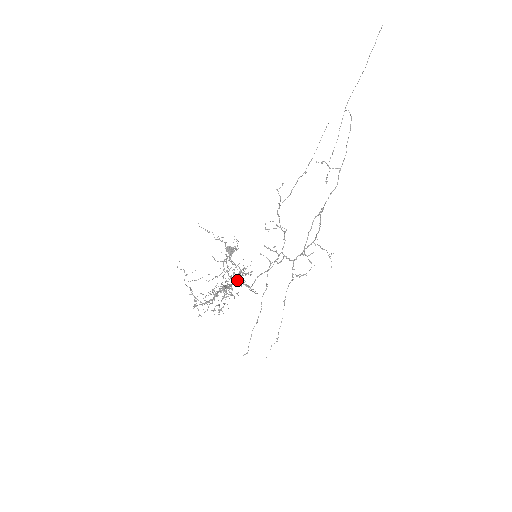
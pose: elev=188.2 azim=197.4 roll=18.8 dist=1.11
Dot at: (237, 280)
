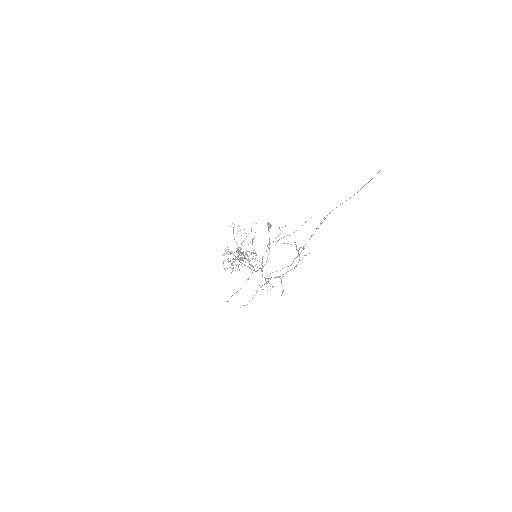
Dot at: occluded
